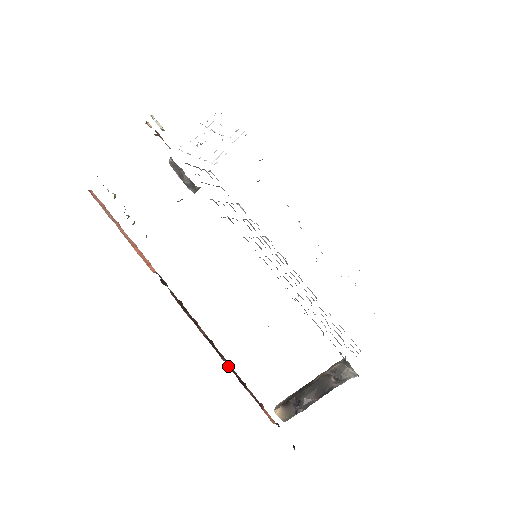
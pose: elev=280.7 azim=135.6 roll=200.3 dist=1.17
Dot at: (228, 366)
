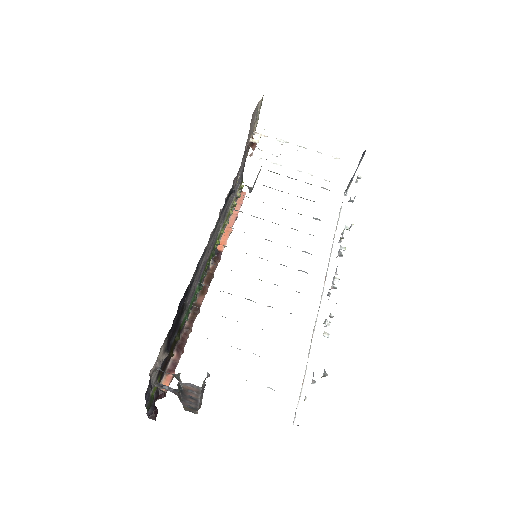
Dot at: (184, 329)
